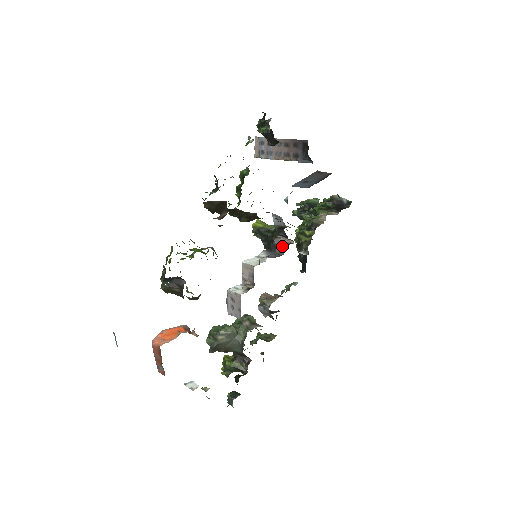
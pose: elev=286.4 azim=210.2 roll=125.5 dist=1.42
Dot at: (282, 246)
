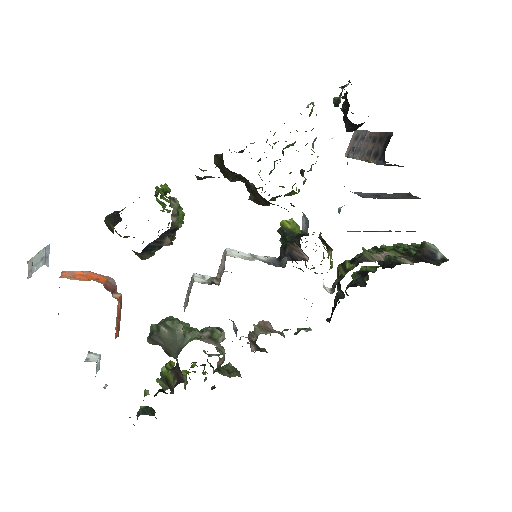
Dot at: (291, 258)
